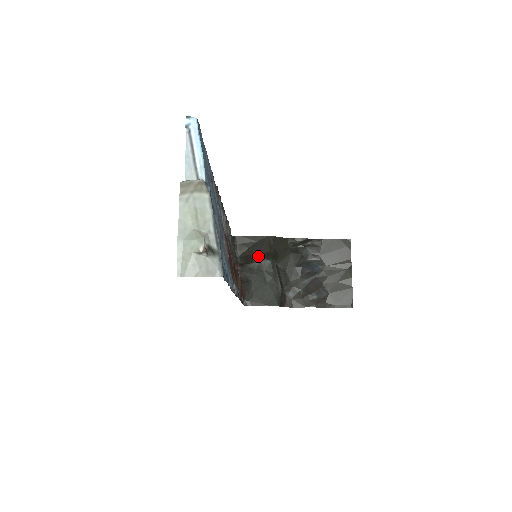
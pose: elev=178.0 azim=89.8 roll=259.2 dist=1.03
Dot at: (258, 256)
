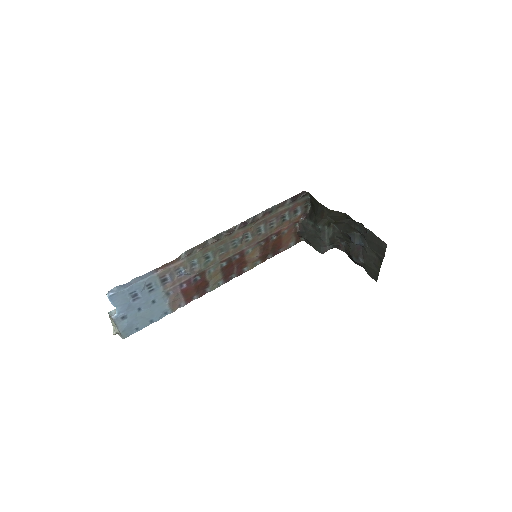
Dot at: (315, 218)
